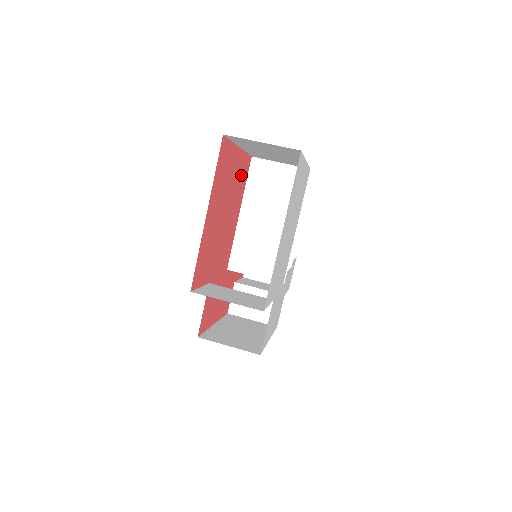
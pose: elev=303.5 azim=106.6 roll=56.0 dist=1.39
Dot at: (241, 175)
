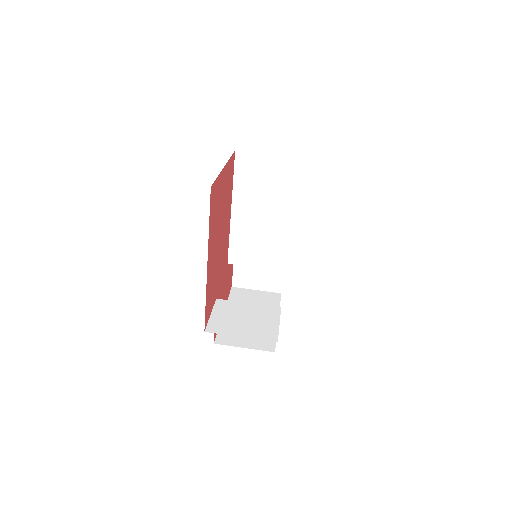
Dot at: (229, 181)
